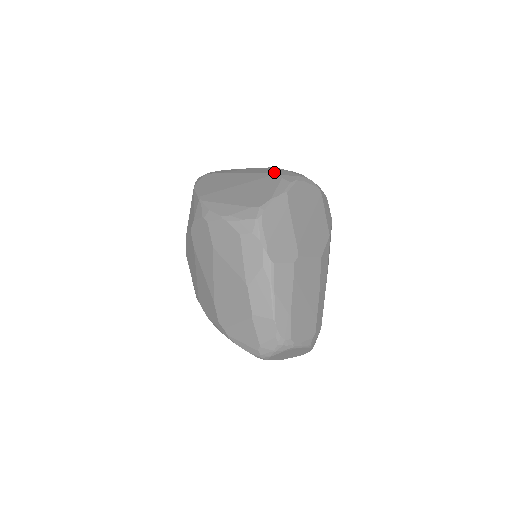
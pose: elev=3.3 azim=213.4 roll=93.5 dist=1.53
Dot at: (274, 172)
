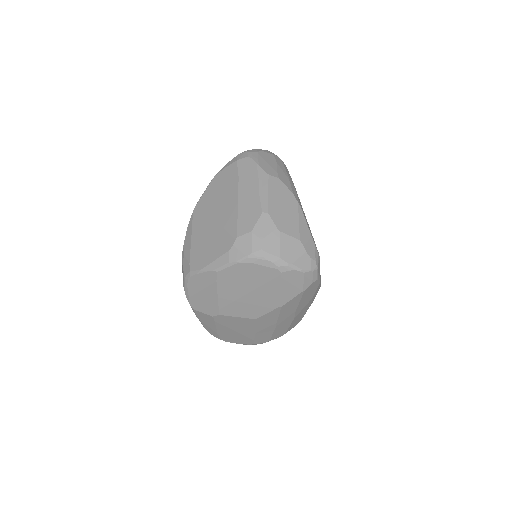
Dot at: (237, 233)
